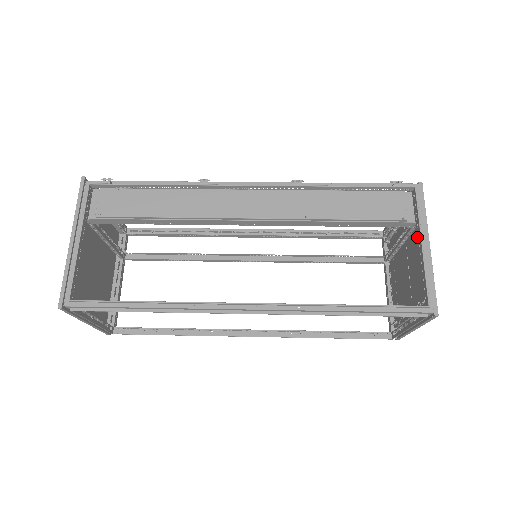
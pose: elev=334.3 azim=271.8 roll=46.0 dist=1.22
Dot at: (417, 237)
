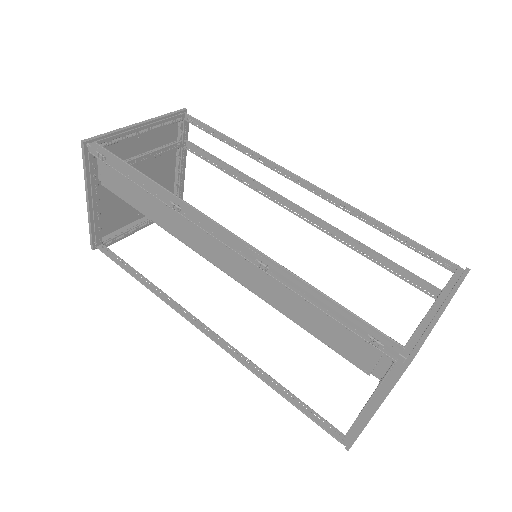
Dot at: occluded
